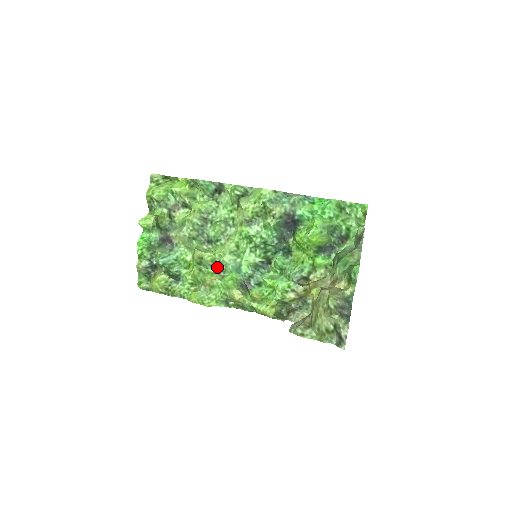
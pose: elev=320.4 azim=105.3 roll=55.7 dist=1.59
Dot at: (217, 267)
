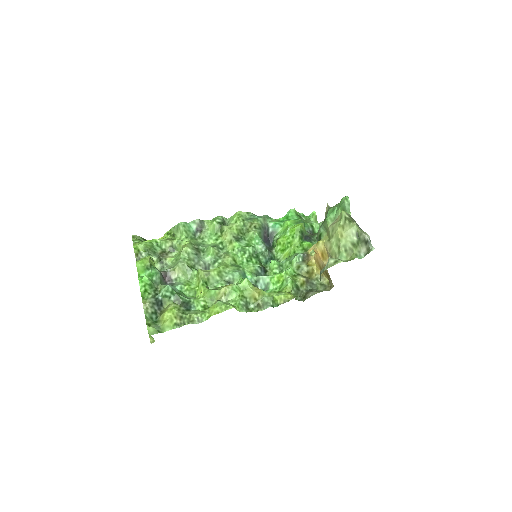
Dot at: (224, 280)
